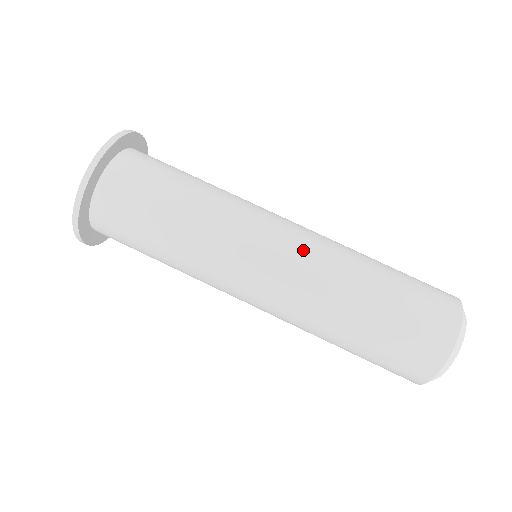
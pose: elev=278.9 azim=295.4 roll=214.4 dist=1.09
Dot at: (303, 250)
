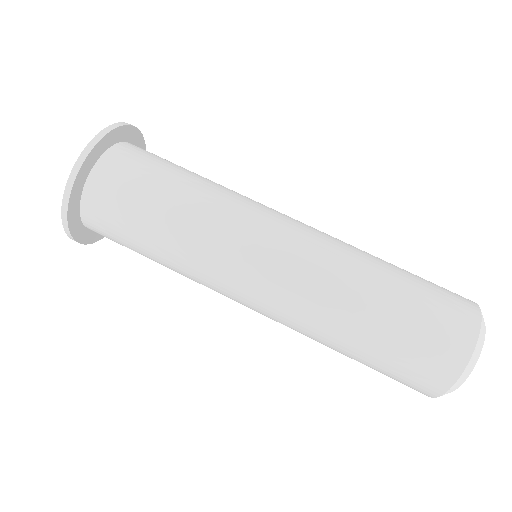
Dot at: (299, 260)
